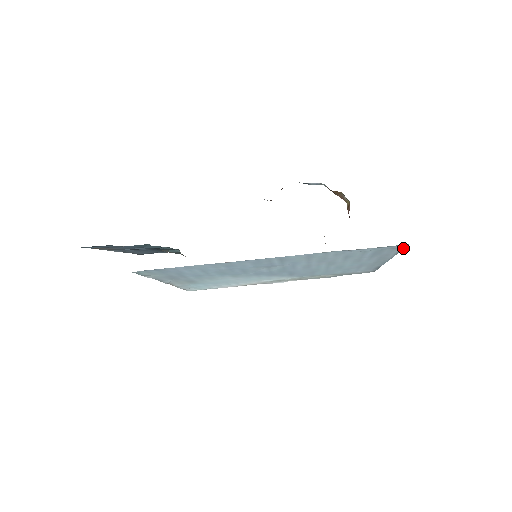
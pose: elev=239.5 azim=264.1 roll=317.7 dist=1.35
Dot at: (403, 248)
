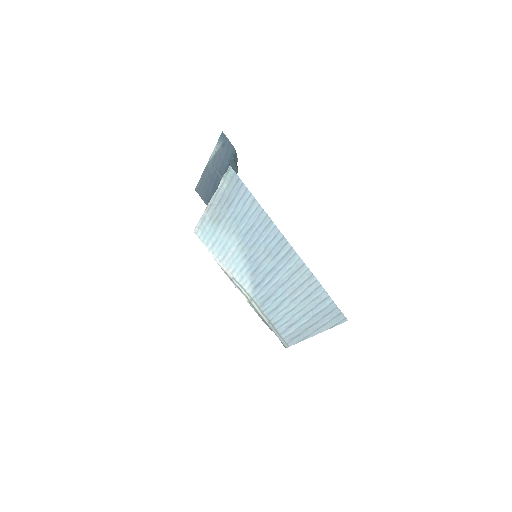
Dot at: (339, 324)
